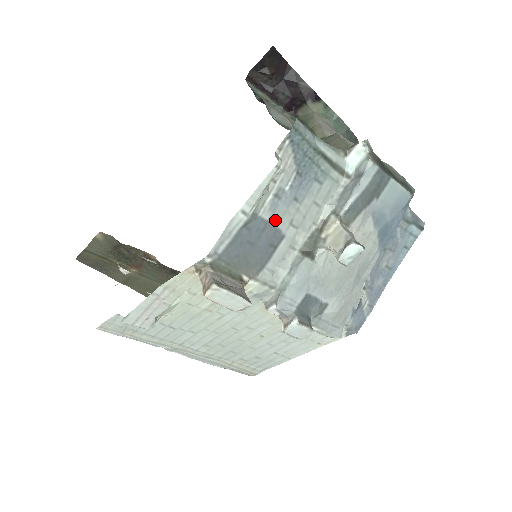
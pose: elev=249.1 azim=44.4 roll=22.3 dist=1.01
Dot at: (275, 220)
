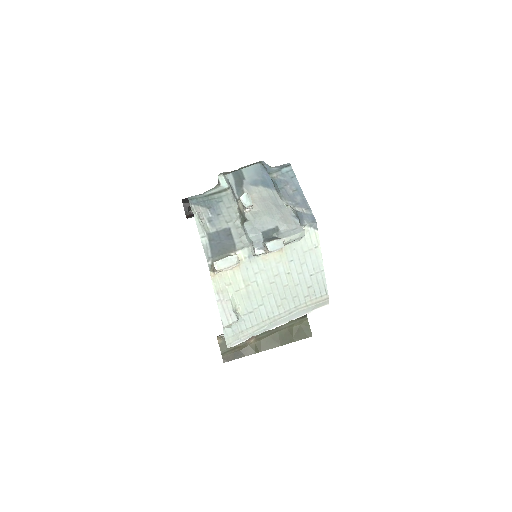
Dot at: (219, 228)
